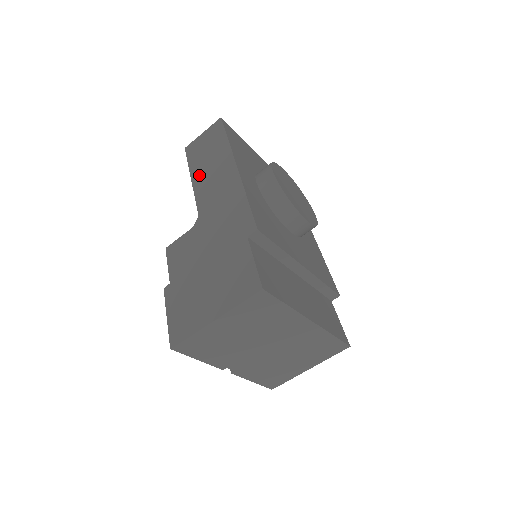
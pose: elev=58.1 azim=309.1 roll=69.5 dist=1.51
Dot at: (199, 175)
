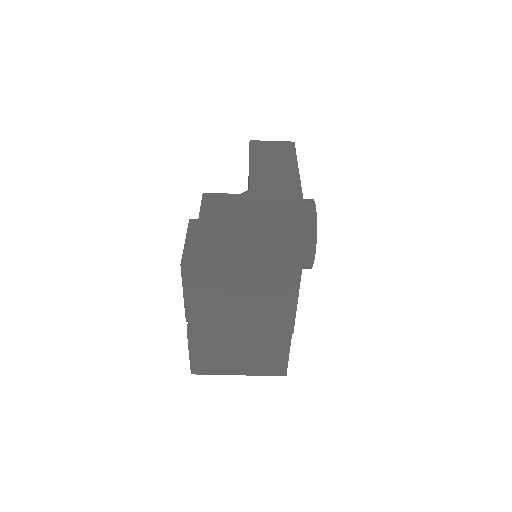
Dot at: (259, 164)
